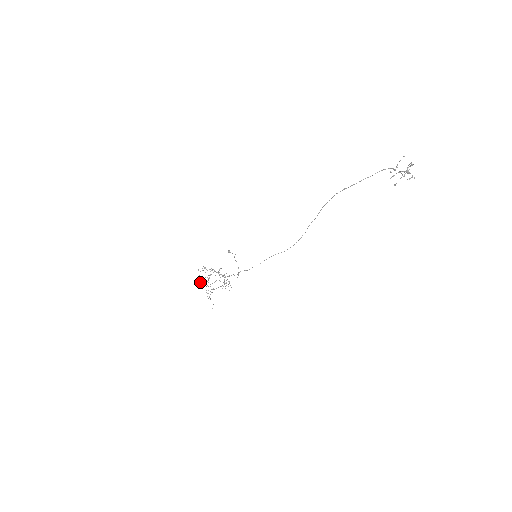
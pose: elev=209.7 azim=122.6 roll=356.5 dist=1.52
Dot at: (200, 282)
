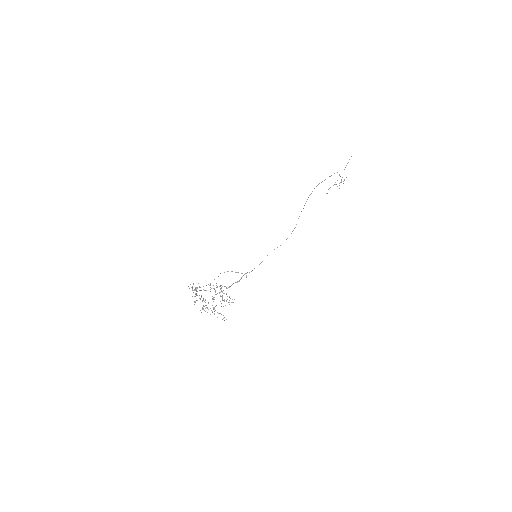
Dot at: (199, 298)
